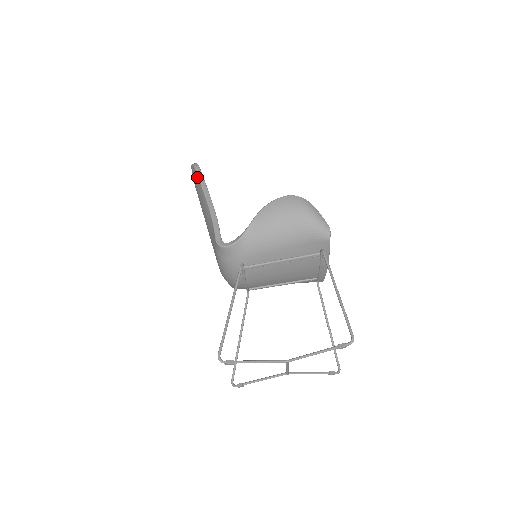
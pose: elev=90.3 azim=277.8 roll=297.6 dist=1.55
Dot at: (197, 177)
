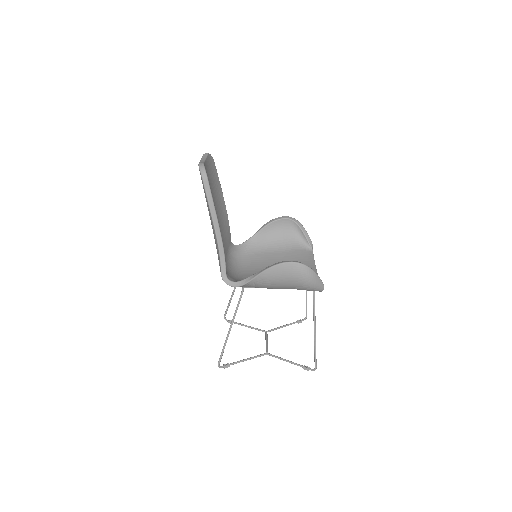
Dot at: (205, 194)
